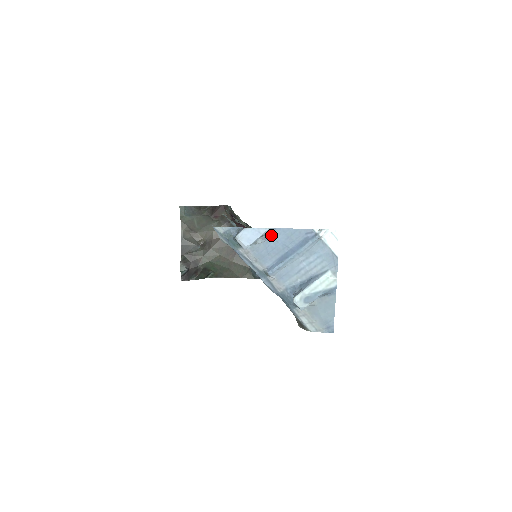
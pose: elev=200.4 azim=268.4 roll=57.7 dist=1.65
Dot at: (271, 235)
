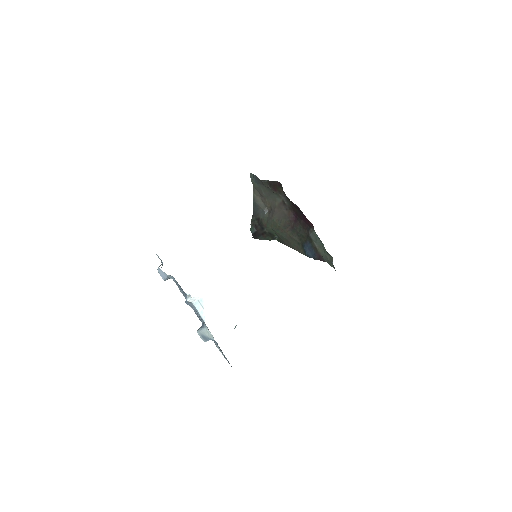
Dot at: (174, 279)
